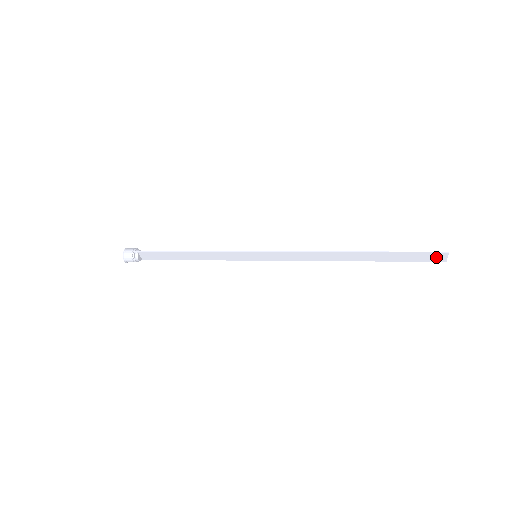
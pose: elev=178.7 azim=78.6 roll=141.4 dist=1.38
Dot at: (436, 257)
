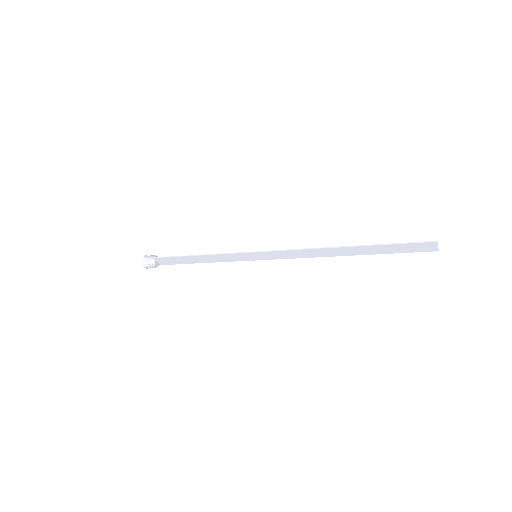
Dot at: (426, 247)
